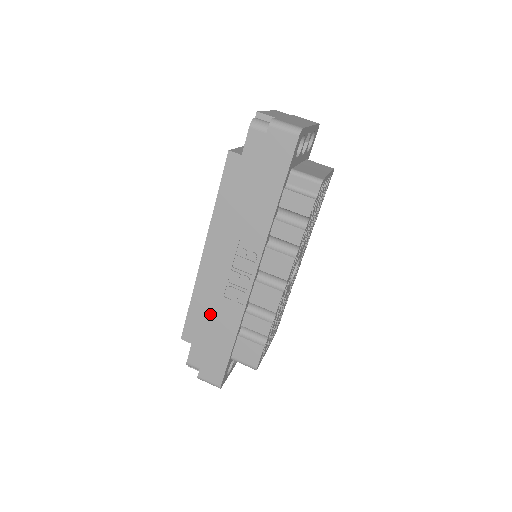
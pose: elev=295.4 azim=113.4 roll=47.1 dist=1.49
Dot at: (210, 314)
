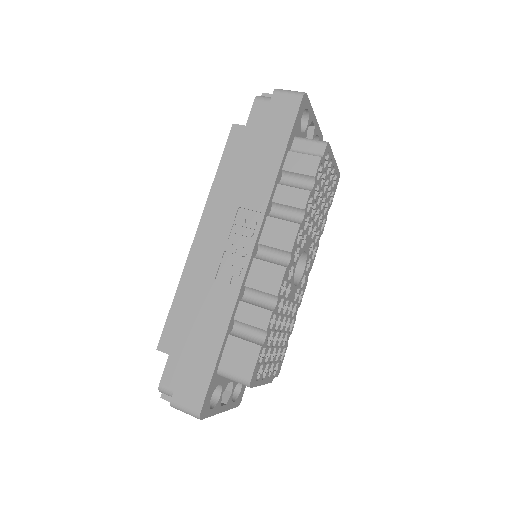
Dot at: (197, 309)
